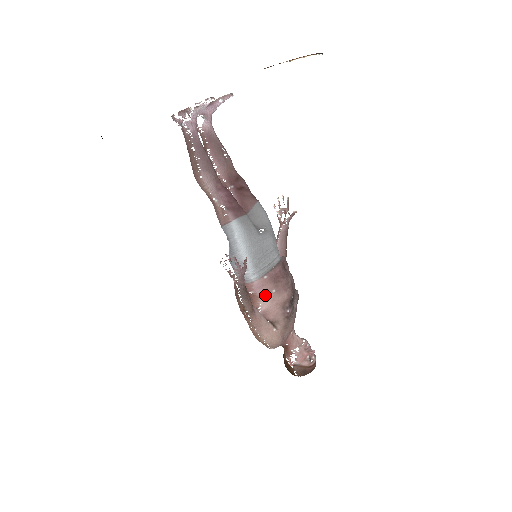
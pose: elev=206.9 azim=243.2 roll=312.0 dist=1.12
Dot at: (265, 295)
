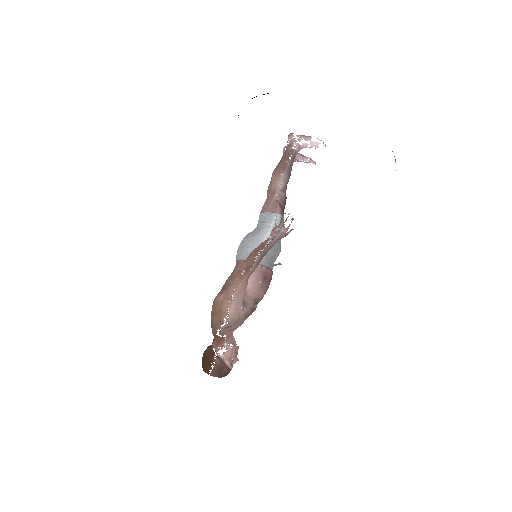
Dot at: (254, 279)
